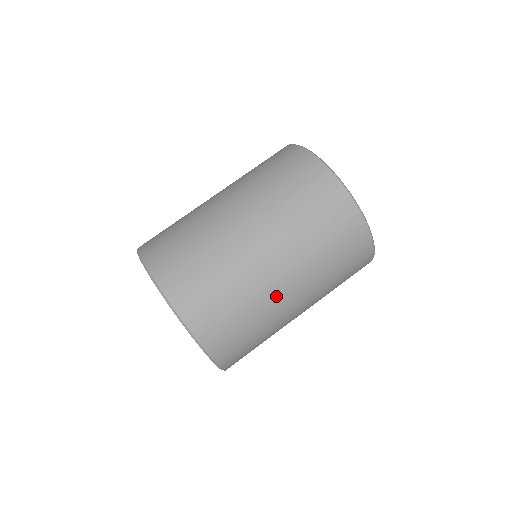
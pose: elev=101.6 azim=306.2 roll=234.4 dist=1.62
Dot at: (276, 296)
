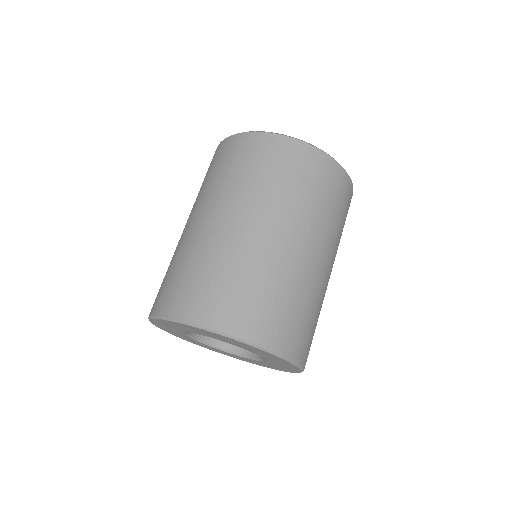
Dot at: (325, 284)
